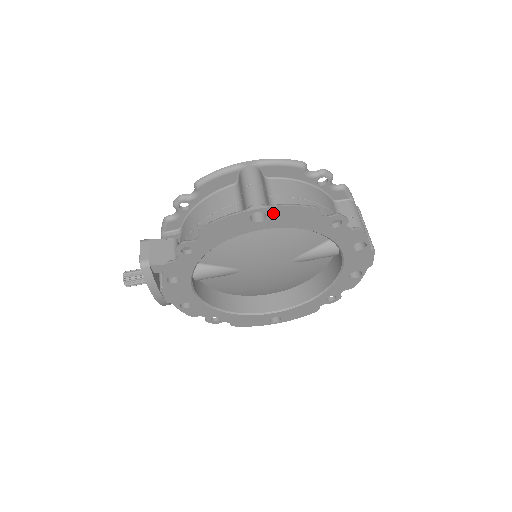
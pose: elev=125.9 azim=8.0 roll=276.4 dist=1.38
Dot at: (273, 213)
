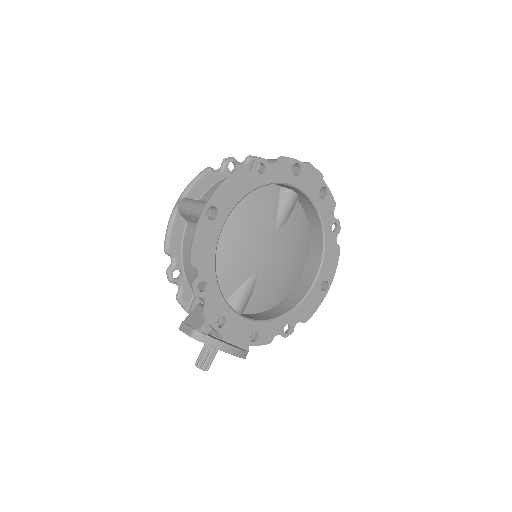
Dot at: (217, 201)
